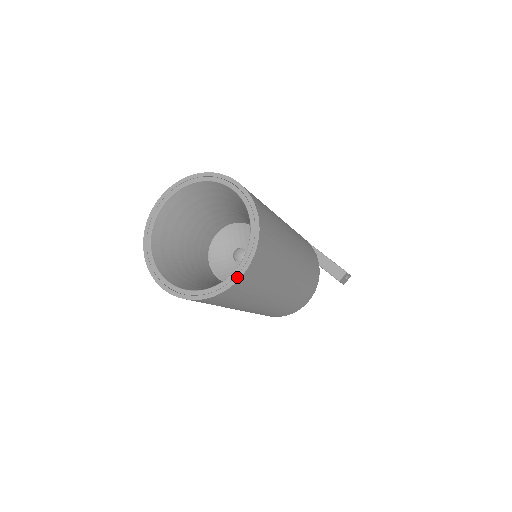
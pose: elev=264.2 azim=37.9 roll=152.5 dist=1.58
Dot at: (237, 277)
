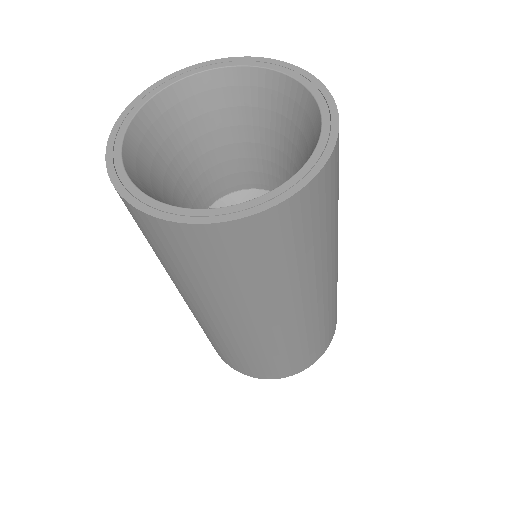
Dot at: (333, 114)
